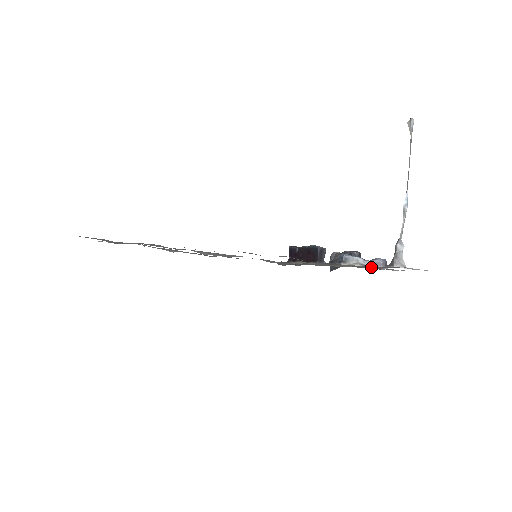
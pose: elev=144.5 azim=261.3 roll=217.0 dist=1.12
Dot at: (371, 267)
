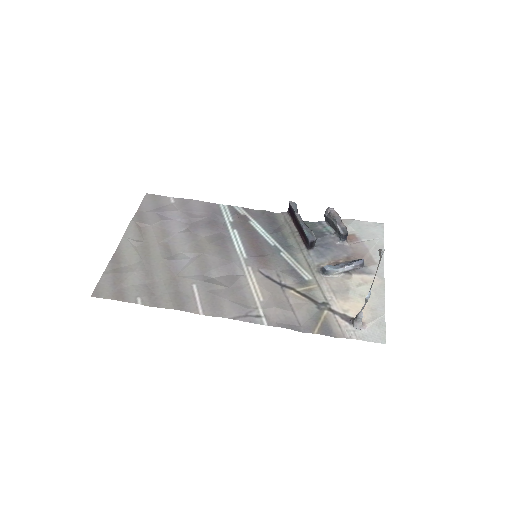
Dot at: (336, 327)
